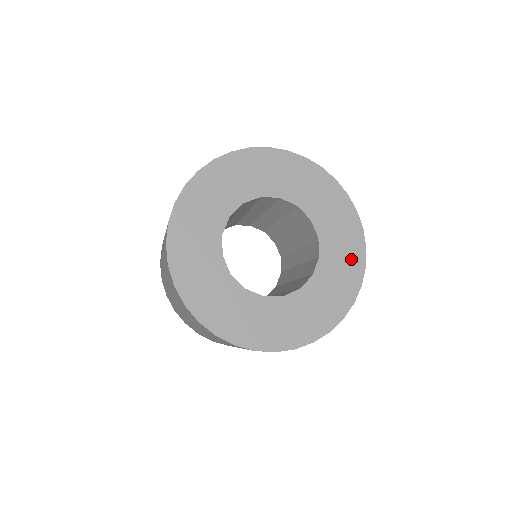
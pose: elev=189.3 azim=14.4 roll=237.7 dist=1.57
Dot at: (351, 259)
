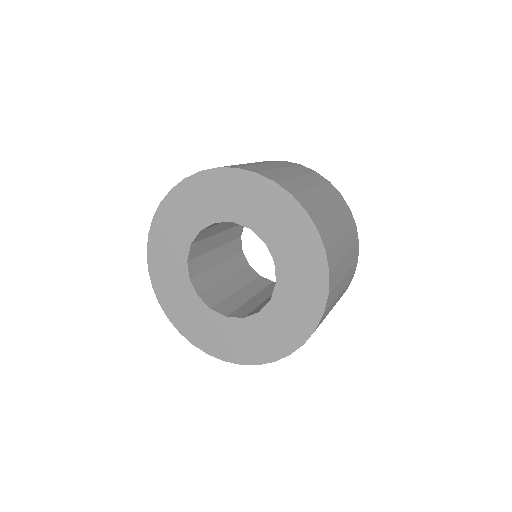
Dot at: (307, 250)
